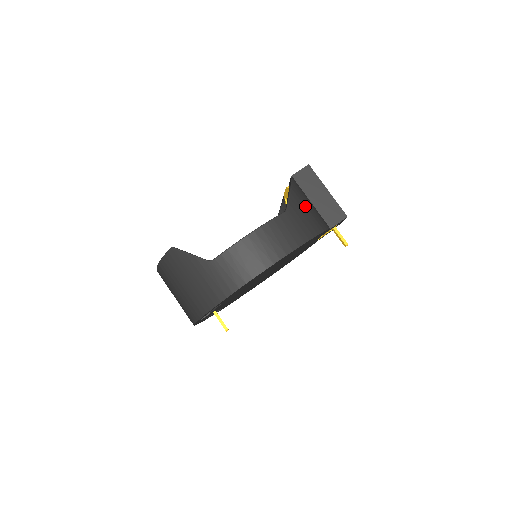
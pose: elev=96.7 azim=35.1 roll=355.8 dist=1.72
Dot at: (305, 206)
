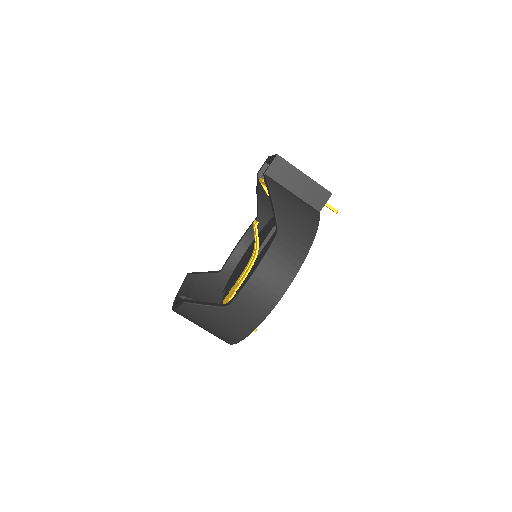
Dot at: (292, 210)
